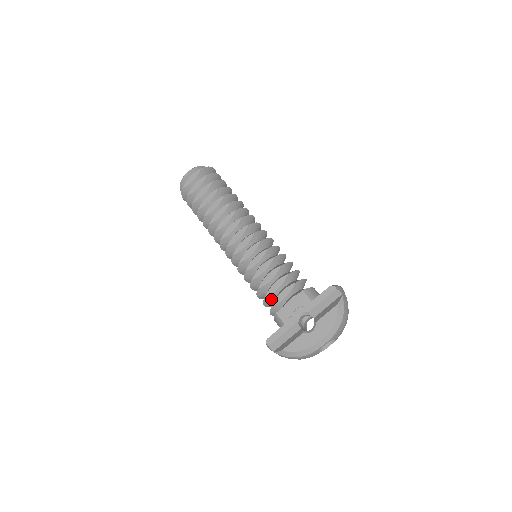
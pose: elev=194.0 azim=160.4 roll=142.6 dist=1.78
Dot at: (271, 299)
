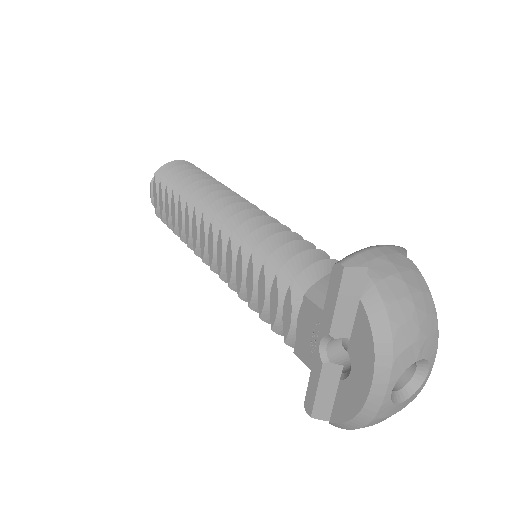
Dot at: occluded
